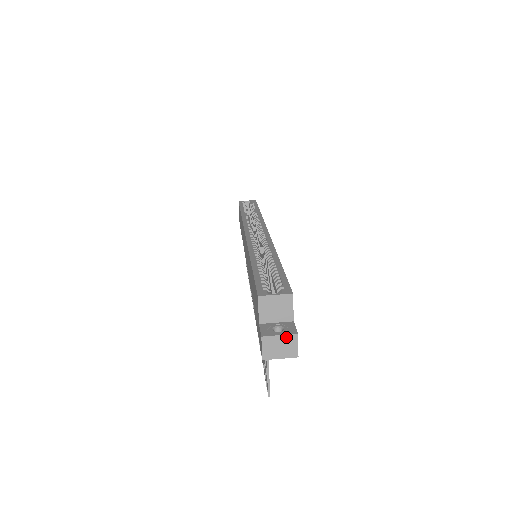
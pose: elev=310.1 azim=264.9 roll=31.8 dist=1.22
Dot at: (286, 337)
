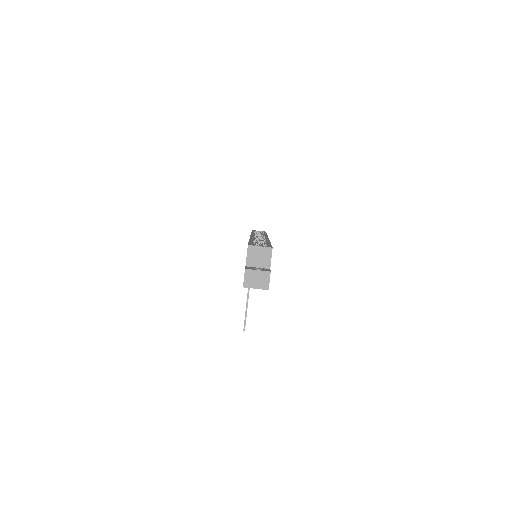
Dot at: (262, 273)
